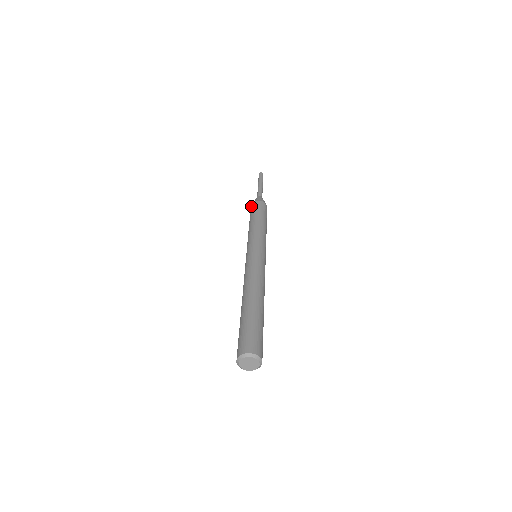
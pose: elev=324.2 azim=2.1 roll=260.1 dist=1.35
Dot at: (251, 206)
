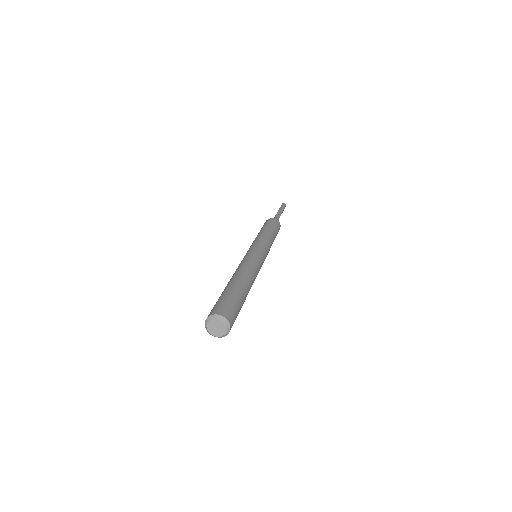
Dot at: (266, 221)
